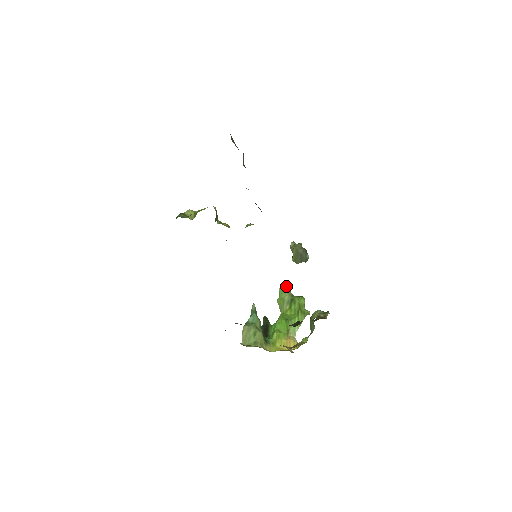
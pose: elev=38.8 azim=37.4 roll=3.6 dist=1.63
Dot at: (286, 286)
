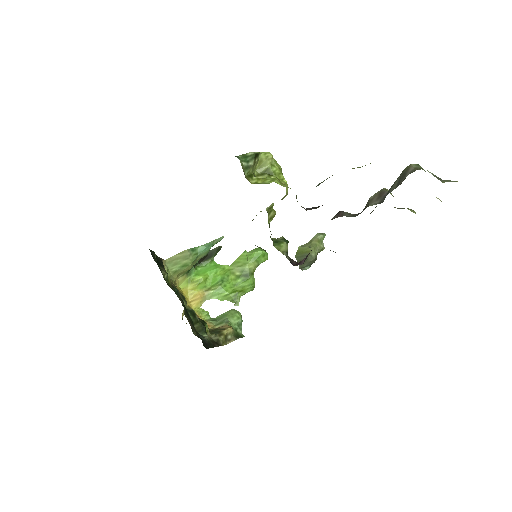
Dot at: (263, 258)
